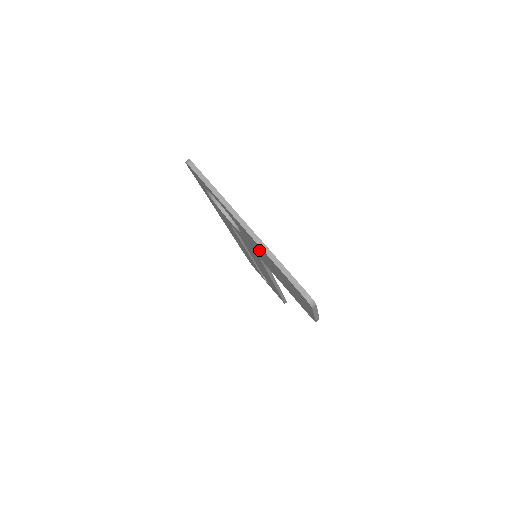
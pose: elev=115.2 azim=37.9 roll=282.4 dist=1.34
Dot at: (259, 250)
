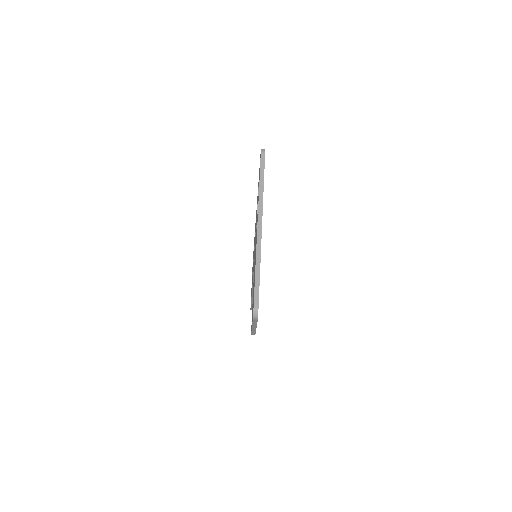
Dot at: occluded
